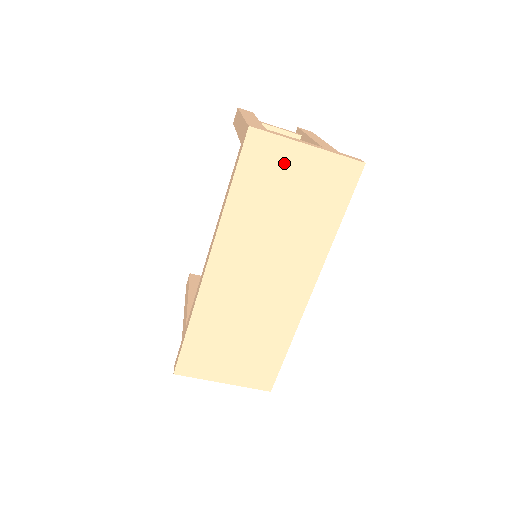
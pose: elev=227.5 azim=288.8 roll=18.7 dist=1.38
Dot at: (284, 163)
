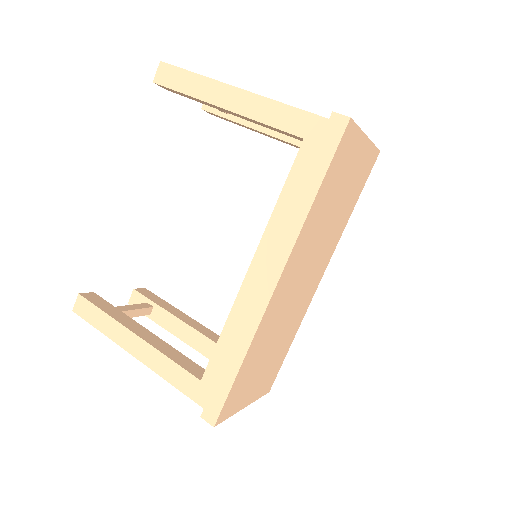
Dot at: (352, 156)
